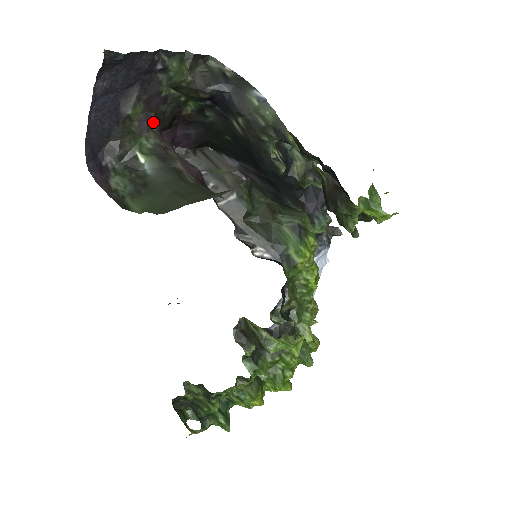
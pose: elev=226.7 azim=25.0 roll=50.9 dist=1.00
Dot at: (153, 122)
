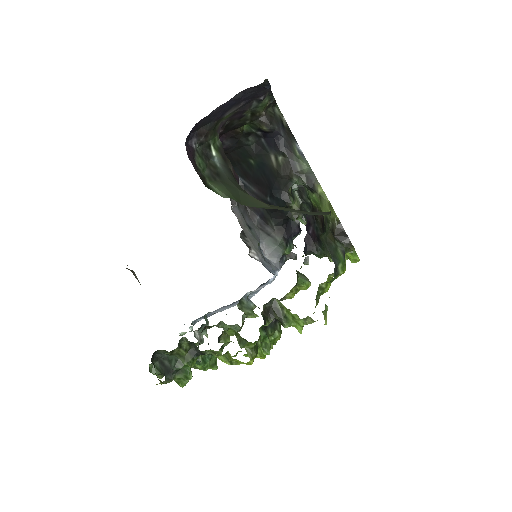
Dot at: (223, 127)
